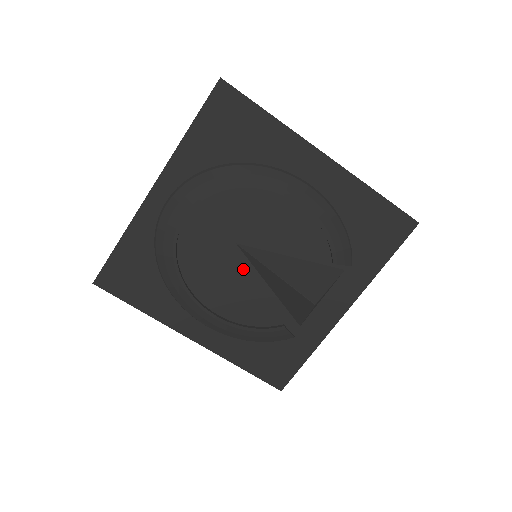
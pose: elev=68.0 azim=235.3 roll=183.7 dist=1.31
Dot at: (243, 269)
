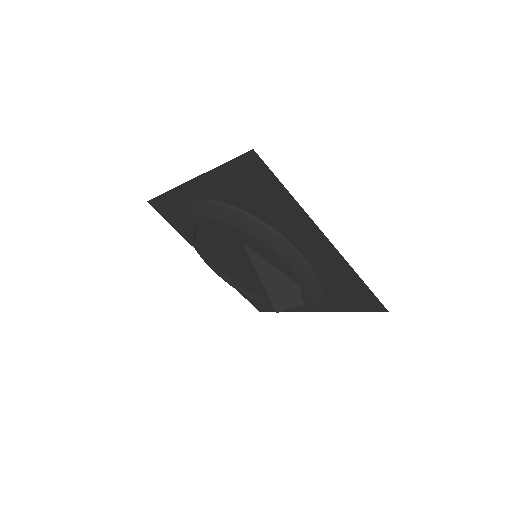
Dot at: (247, 254)
